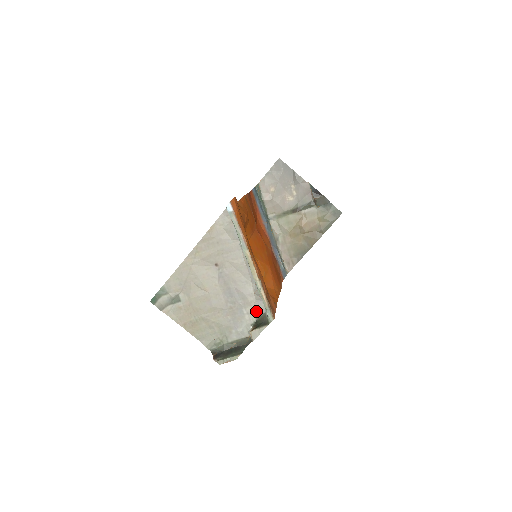
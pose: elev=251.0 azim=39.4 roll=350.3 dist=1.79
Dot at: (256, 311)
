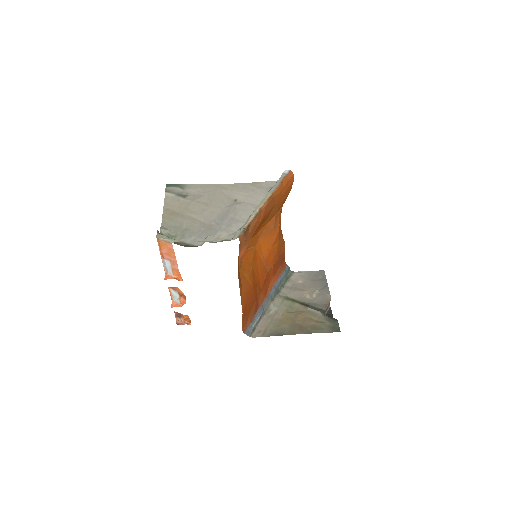
Dot at: (227, 237)
